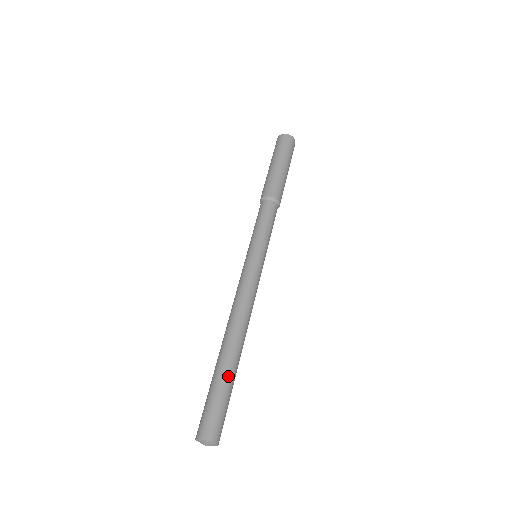
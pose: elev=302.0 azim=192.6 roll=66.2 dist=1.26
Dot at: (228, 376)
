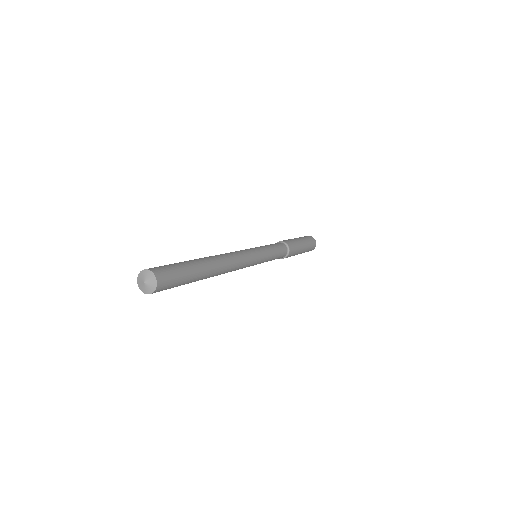
Dot at: (188, 261)
